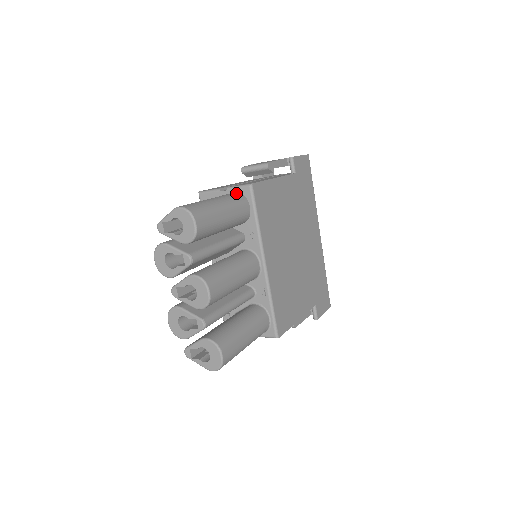
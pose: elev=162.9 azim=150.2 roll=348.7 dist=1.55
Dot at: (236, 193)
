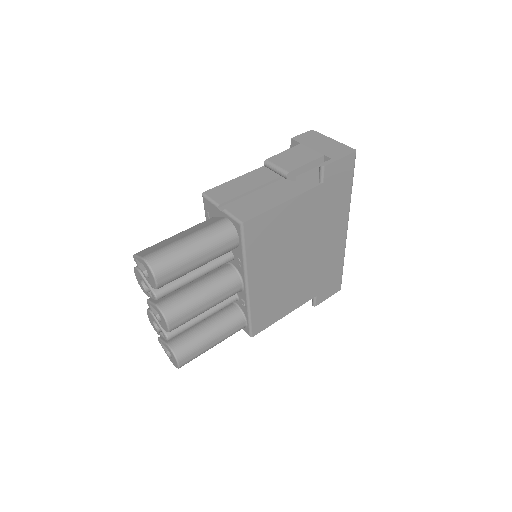
Dot at: (227, 224)
